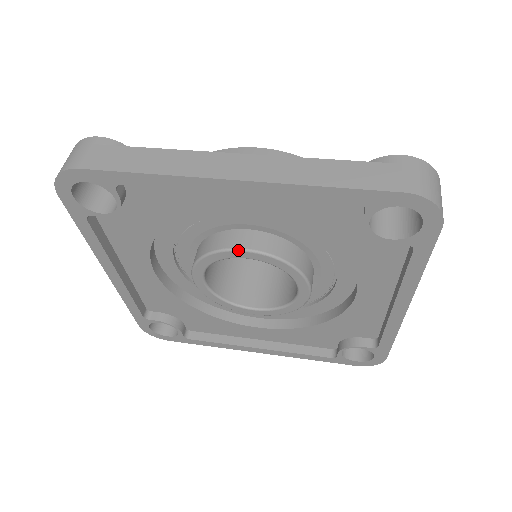
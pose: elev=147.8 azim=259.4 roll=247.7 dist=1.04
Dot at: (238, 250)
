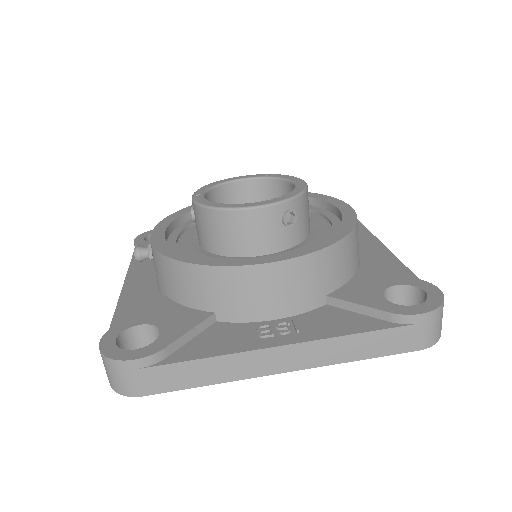
Dot at: occluded
